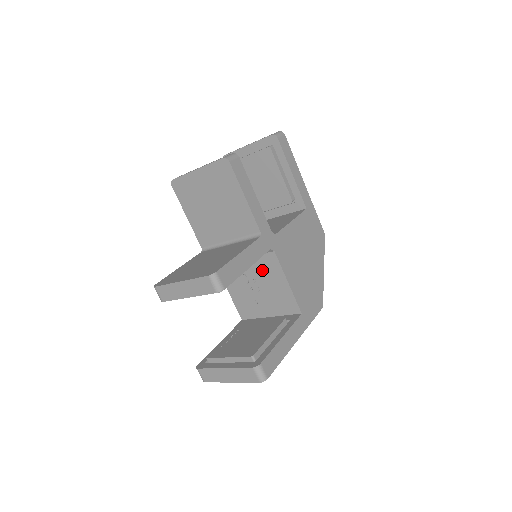
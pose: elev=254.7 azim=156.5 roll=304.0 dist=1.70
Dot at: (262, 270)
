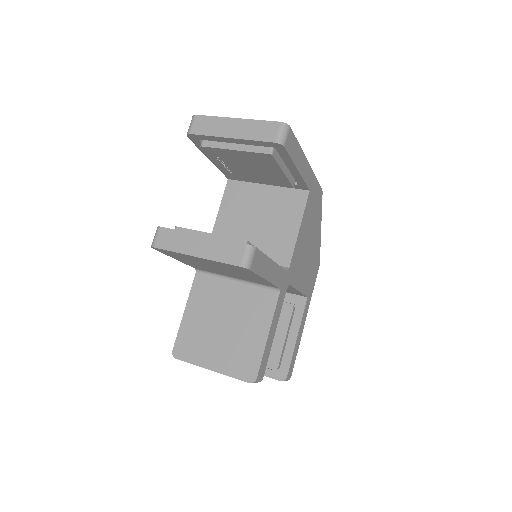
Dot at: occluded
